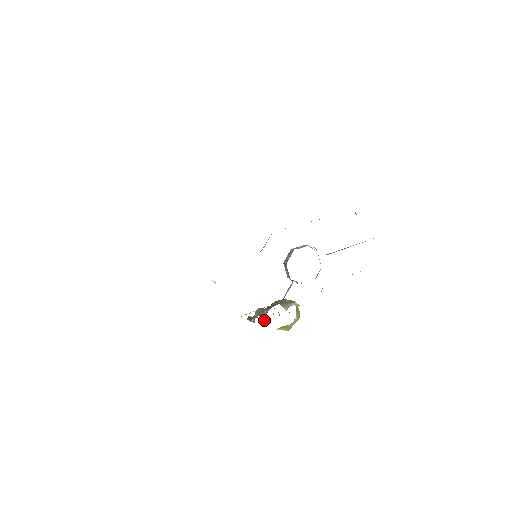
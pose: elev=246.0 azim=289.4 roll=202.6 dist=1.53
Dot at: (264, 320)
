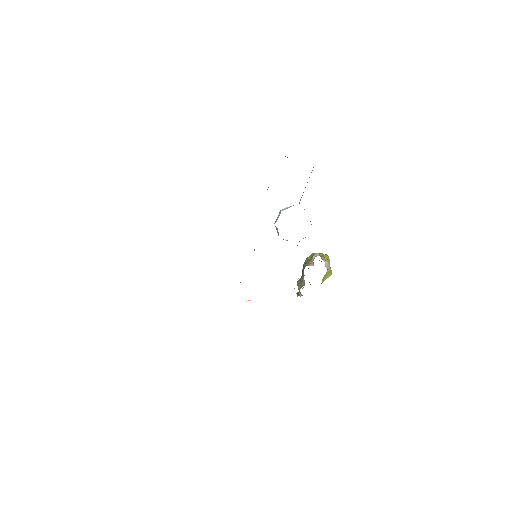
Dot at: (310, 284)
